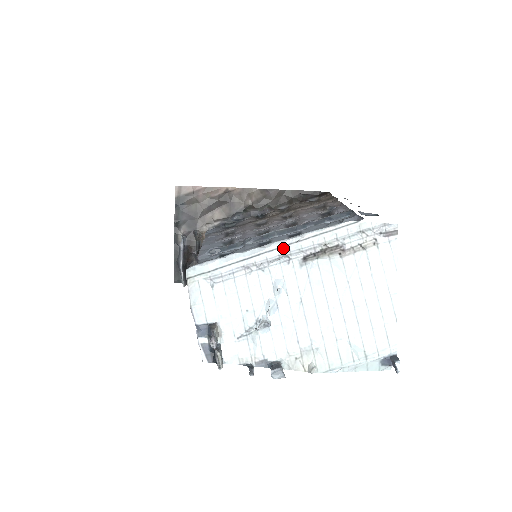
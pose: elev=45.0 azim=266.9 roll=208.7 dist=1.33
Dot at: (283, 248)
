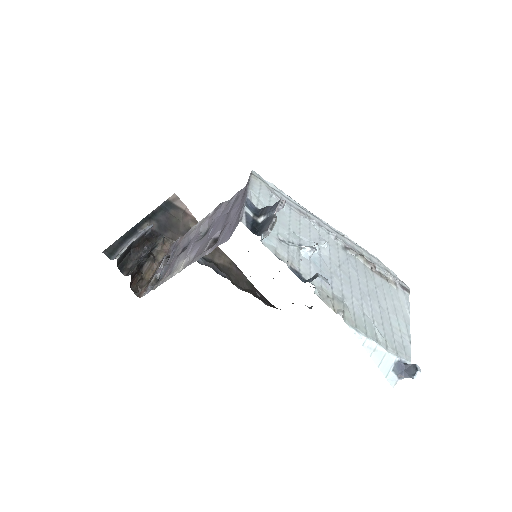
Dot at: (332, 229)
